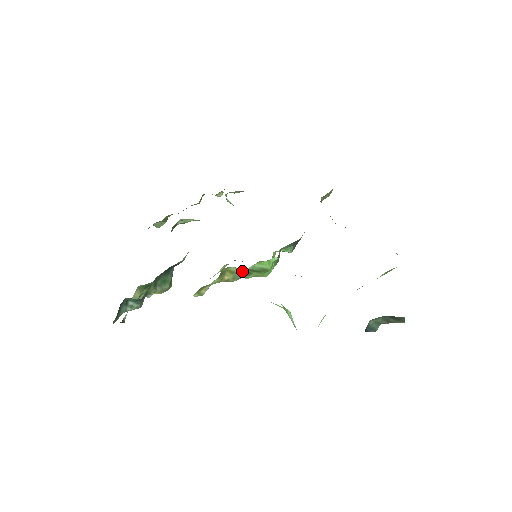
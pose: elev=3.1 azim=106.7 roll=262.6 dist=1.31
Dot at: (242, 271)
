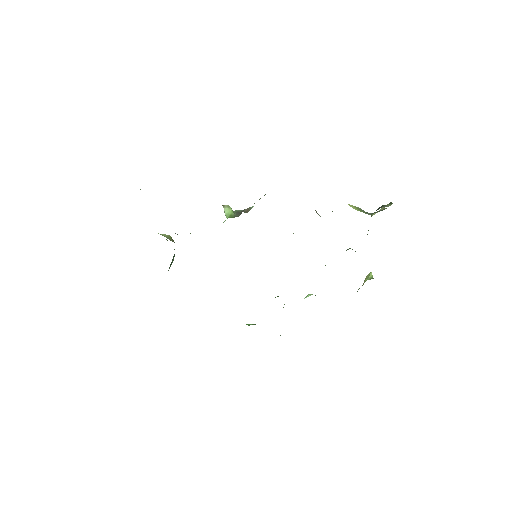
Dot at: occluded
